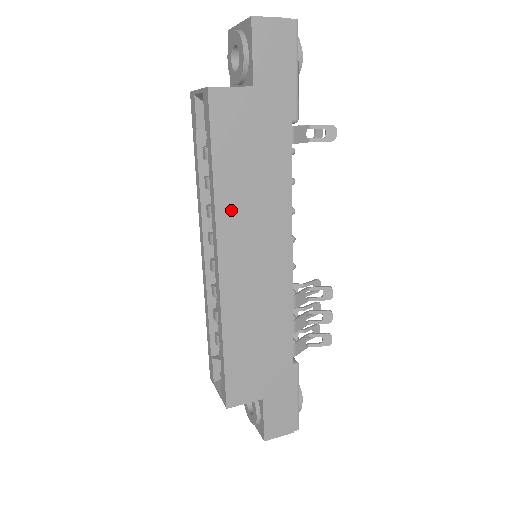
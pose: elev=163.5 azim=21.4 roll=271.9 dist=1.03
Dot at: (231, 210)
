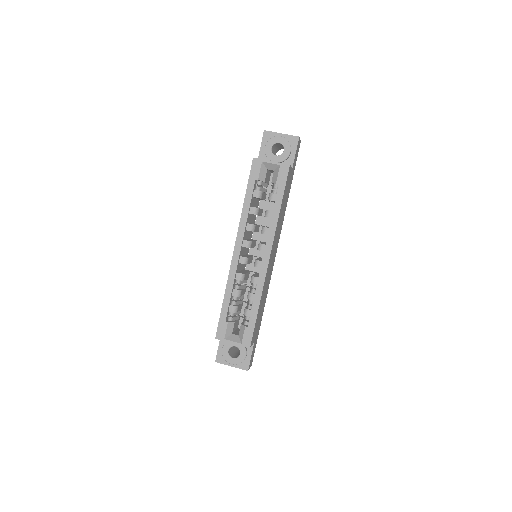
Dot at: (277, 228)
